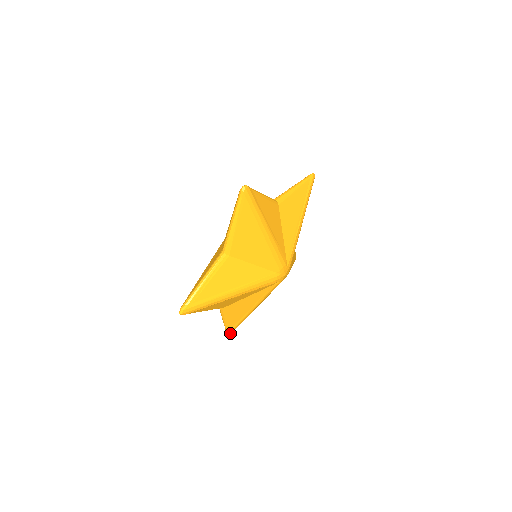
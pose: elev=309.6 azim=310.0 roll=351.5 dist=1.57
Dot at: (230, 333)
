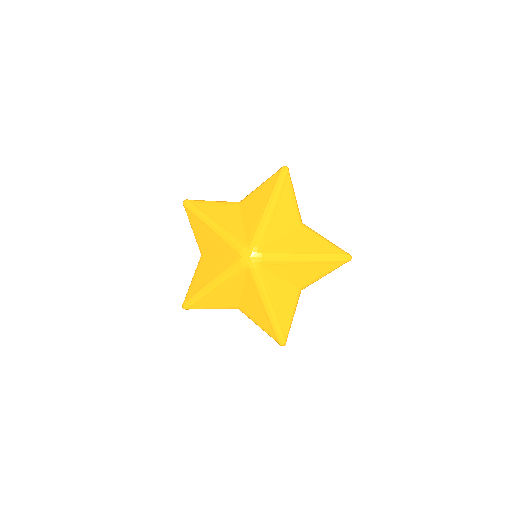
Dot at: (282, 343)
